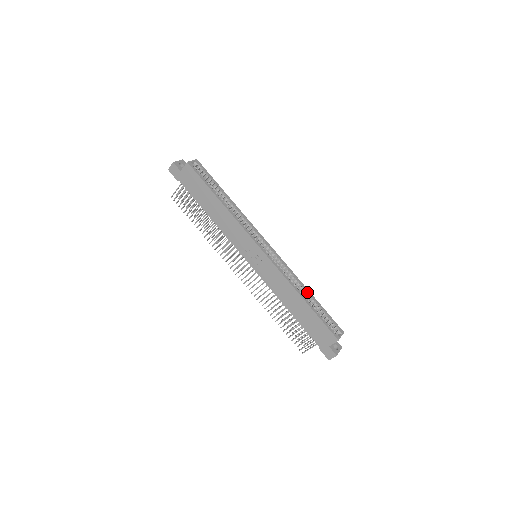
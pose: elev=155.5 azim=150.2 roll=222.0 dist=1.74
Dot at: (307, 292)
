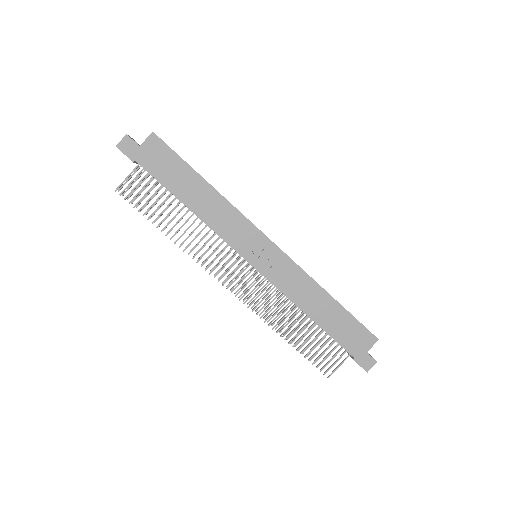
Dot at: occluded
